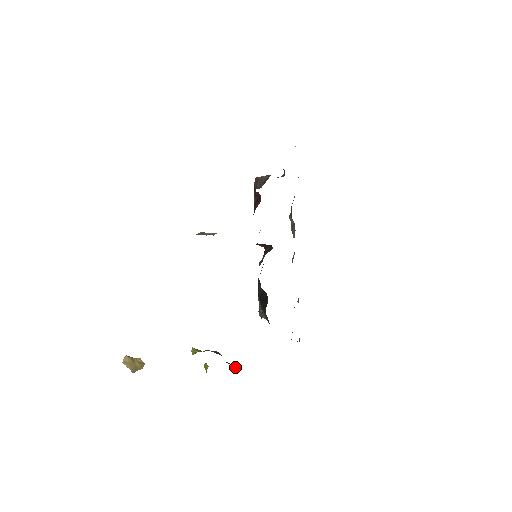
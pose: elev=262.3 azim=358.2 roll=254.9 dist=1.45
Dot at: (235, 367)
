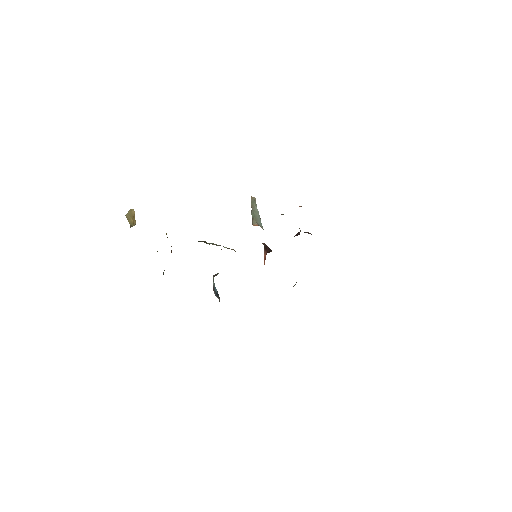
Dot at: occluded
